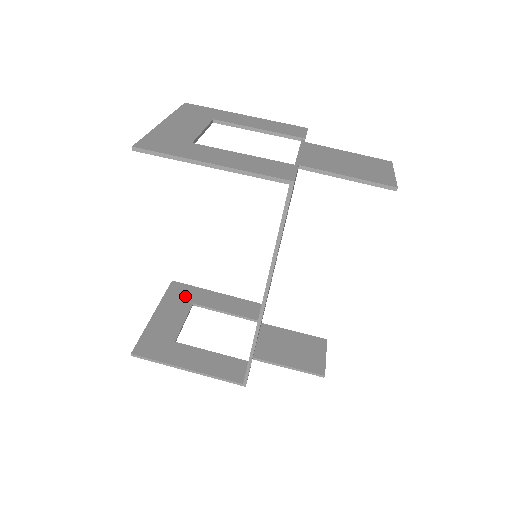
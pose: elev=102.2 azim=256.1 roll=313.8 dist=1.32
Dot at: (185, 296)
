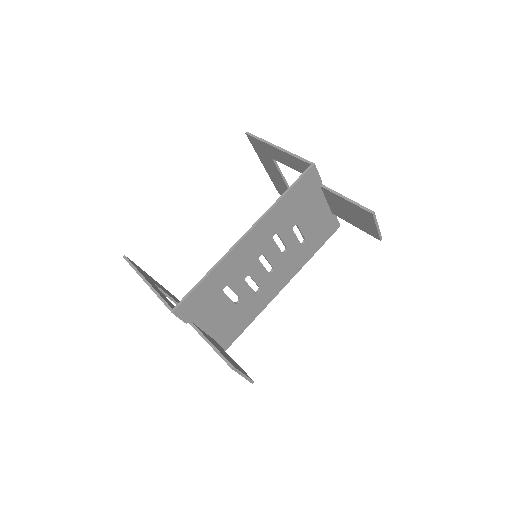
Dot at: (178, 301)
